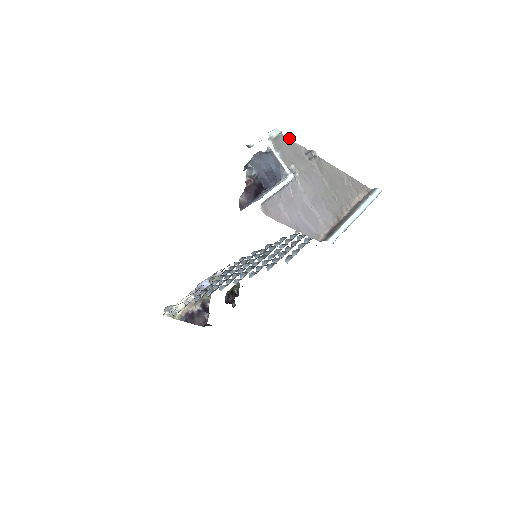
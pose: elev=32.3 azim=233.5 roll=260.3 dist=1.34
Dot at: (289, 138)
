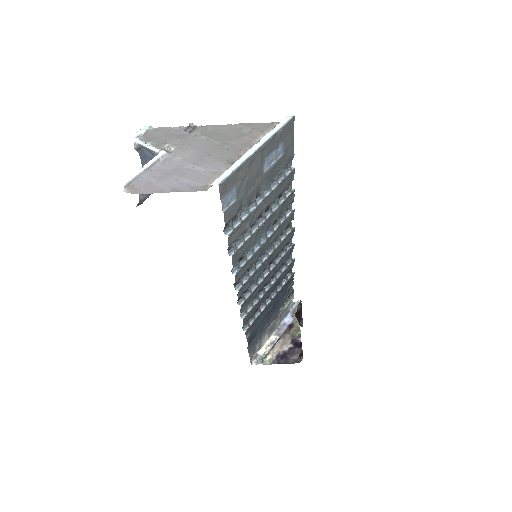
Dot at: (163, 127)
